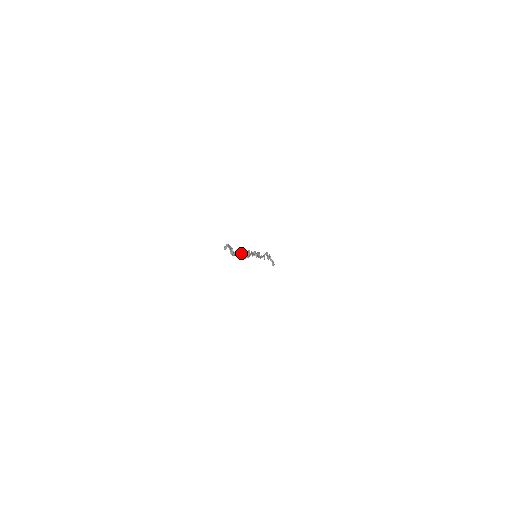
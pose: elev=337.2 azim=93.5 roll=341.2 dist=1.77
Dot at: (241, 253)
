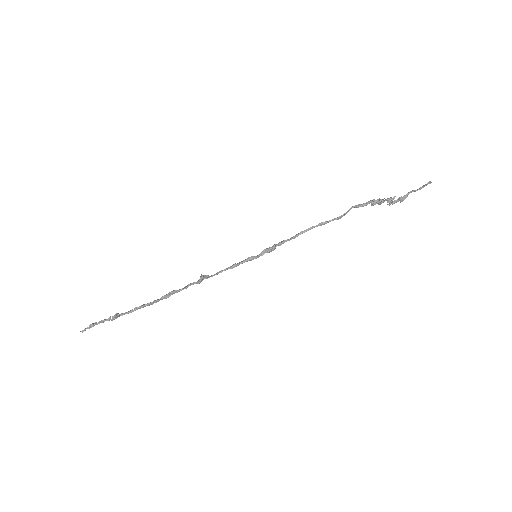
Dot at: (154, 302)
